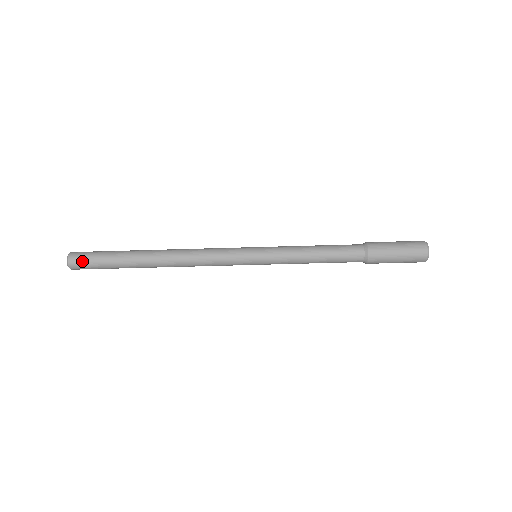
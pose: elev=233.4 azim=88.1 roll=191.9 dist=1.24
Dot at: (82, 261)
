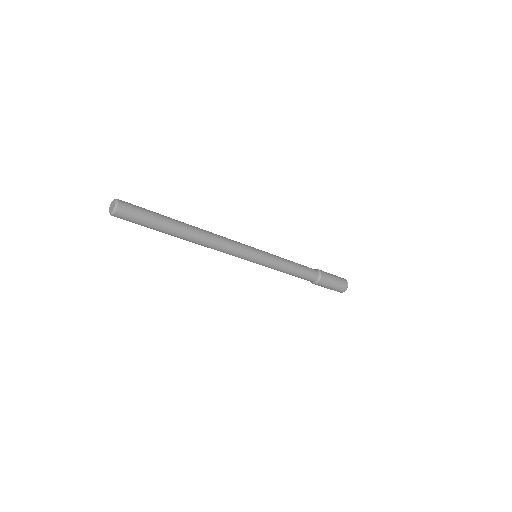
Dot at: (131, 209)
